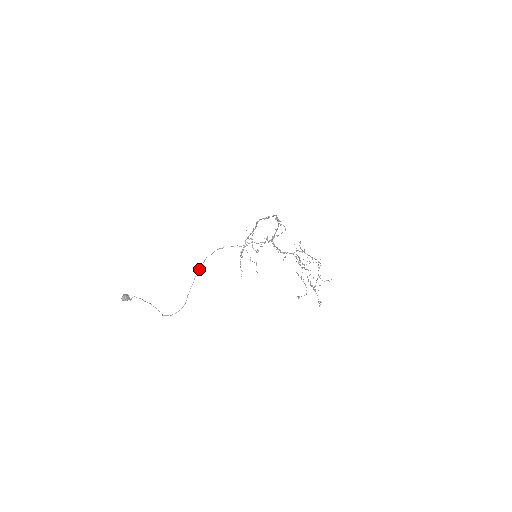
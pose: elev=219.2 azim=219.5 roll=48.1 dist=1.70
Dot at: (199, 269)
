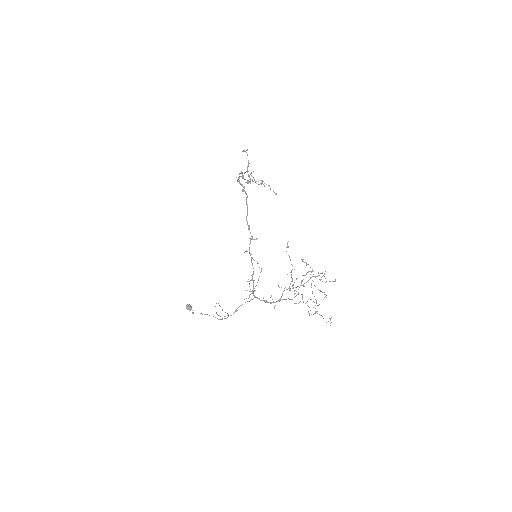
Dot at: occluded
